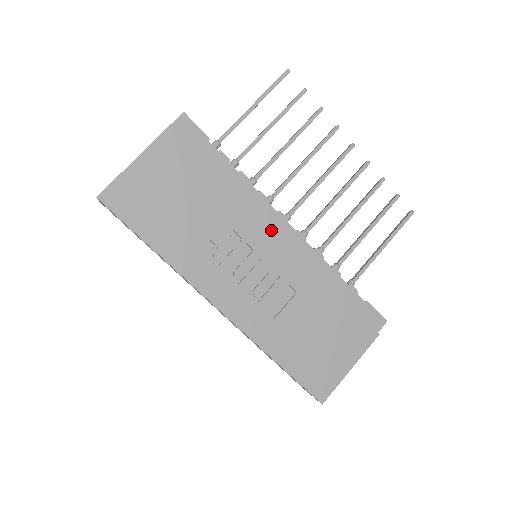
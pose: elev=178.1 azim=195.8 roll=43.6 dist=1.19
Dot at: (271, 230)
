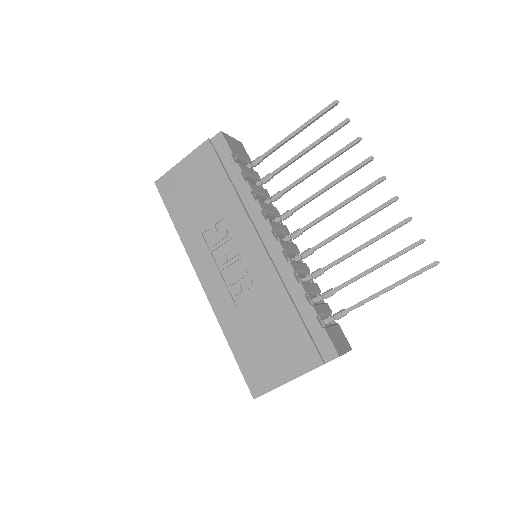
Dot at: (254, 234)
